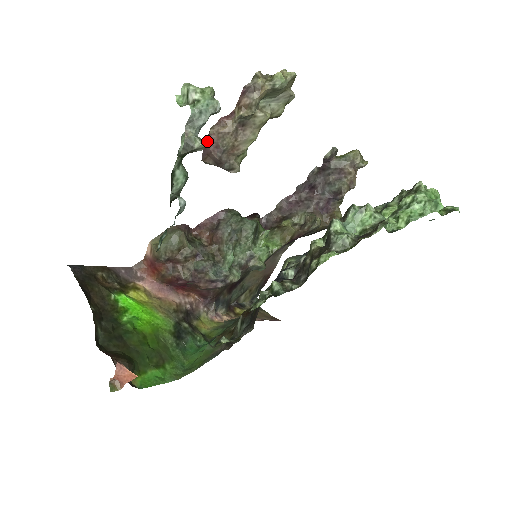
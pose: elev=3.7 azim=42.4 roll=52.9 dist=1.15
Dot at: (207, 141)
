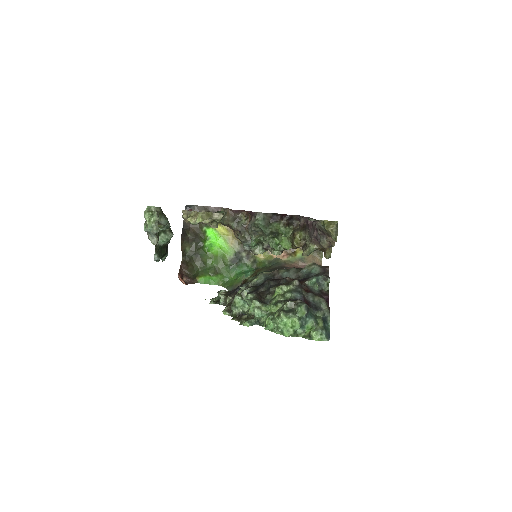
Dot at: occluded
